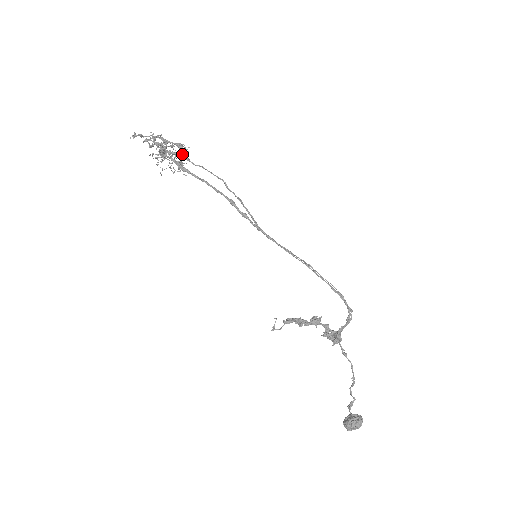
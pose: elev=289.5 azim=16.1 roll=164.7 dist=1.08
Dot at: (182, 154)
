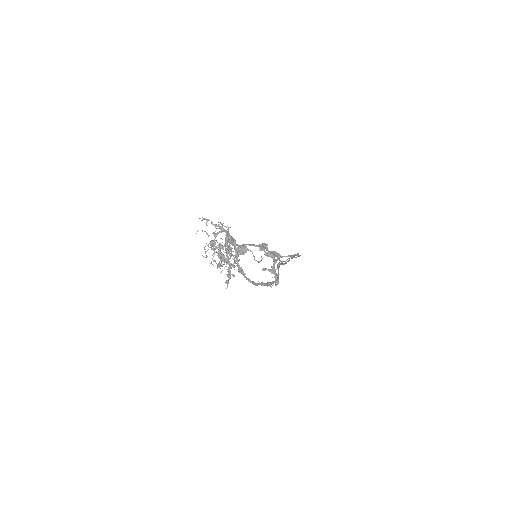
Dot at: occluded
